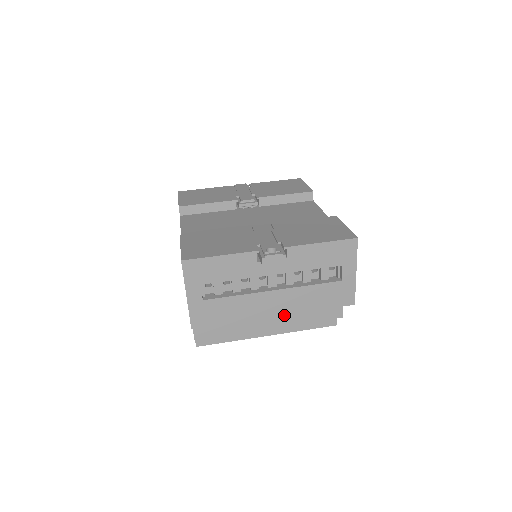
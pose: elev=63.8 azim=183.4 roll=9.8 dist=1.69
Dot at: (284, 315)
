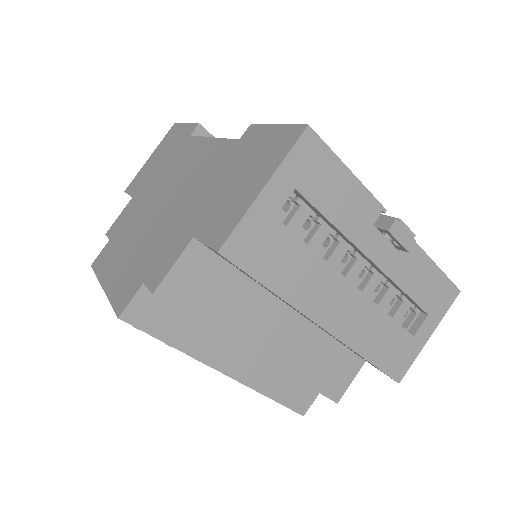
Dot at: (289, 348)
